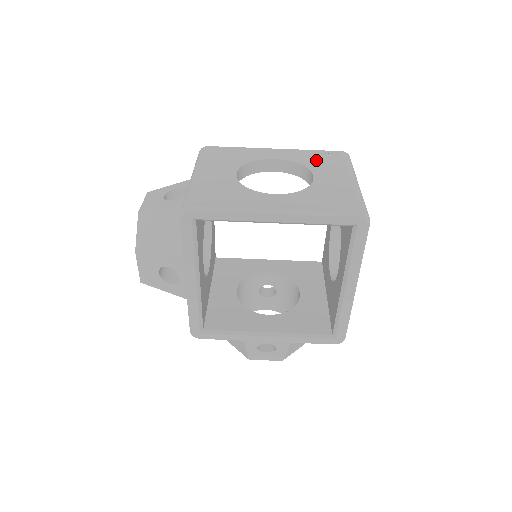
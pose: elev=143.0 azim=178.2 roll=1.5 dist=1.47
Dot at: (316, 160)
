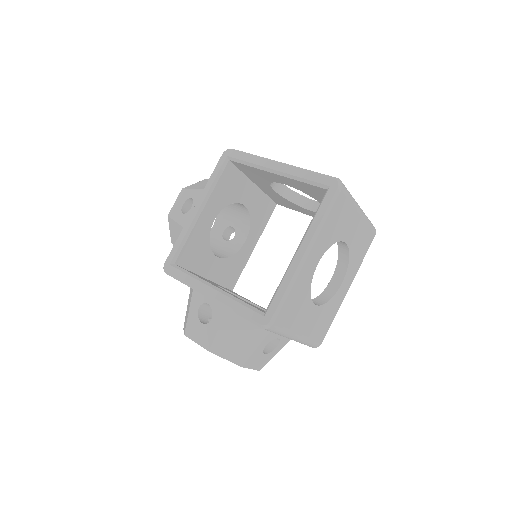
Dot at: occluded
